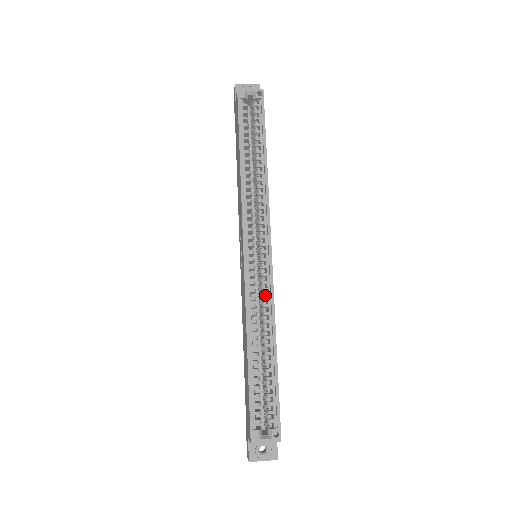
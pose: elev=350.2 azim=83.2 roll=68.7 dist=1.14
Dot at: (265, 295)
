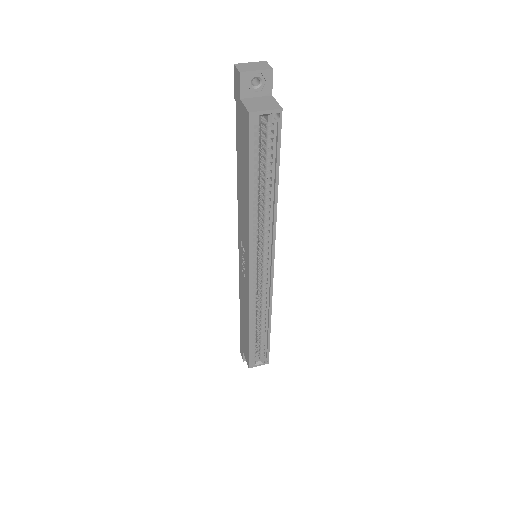
Dot at: occluded
